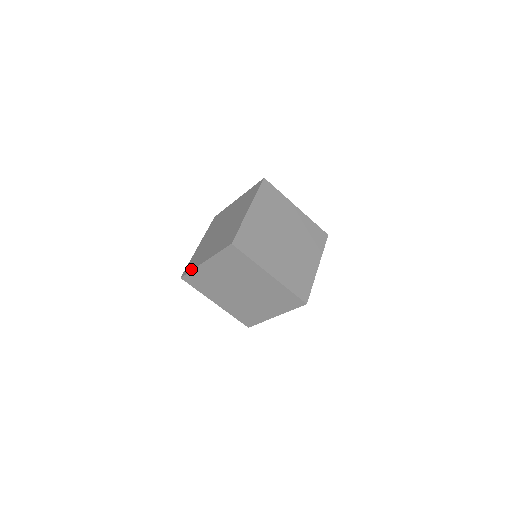
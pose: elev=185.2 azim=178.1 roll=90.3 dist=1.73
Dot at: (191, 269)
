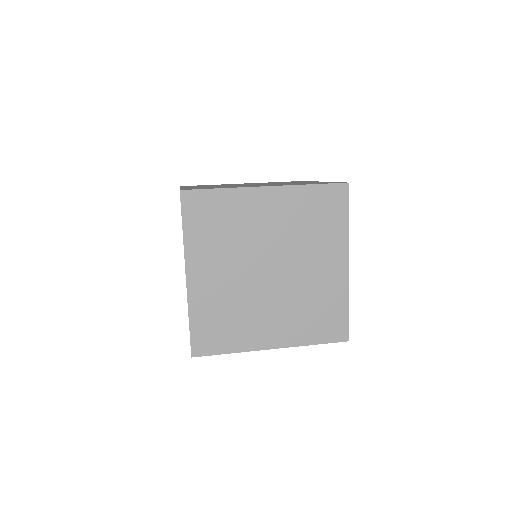
Dot at: occluded
